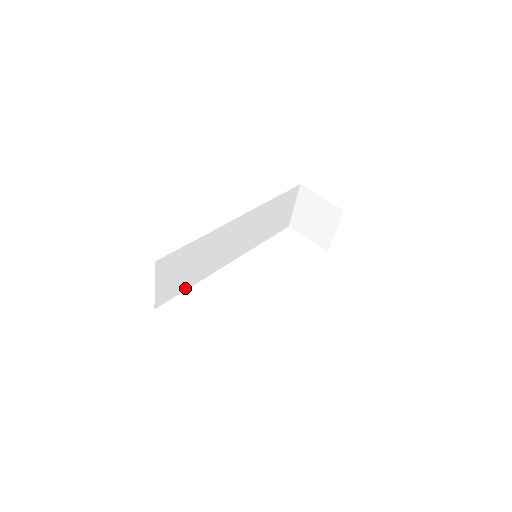
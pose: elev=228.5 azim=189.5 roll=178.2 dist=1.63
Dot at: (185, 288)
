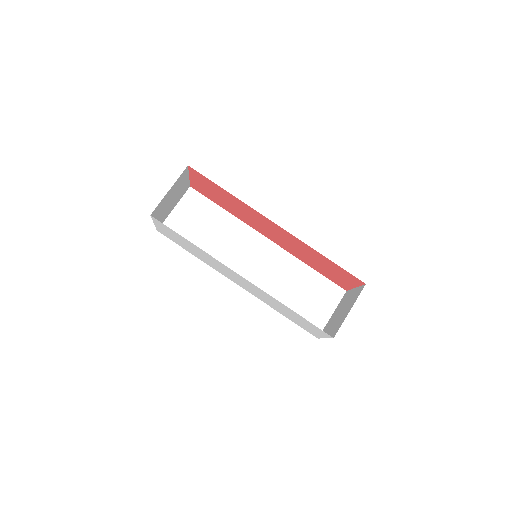
Dot at: occluded
